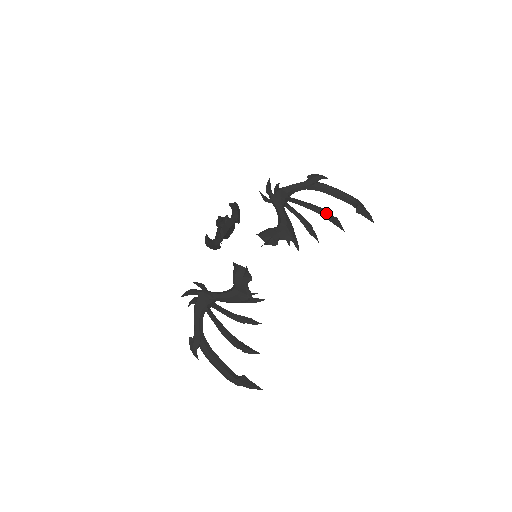
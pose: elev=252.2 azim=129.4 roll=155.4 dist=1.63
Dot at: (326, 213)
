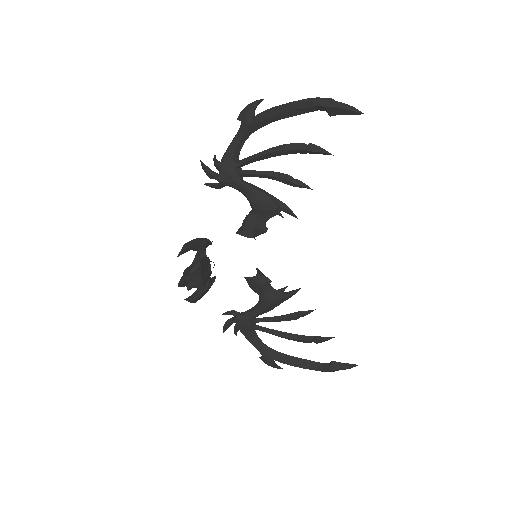
Dot at: (294, 149)
